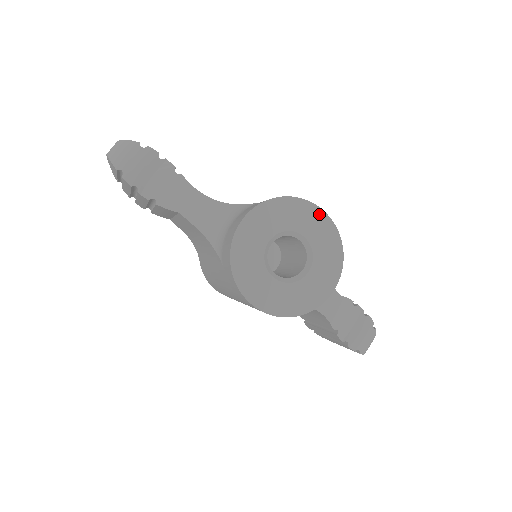
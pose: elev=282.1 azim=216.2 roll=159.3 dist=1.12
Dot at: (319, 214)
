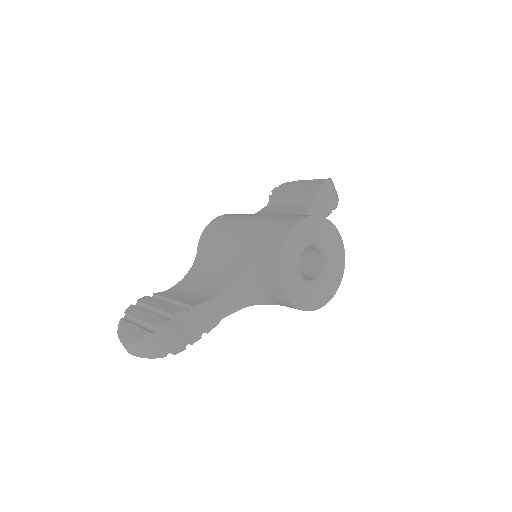
Dot at: (299, 227)
